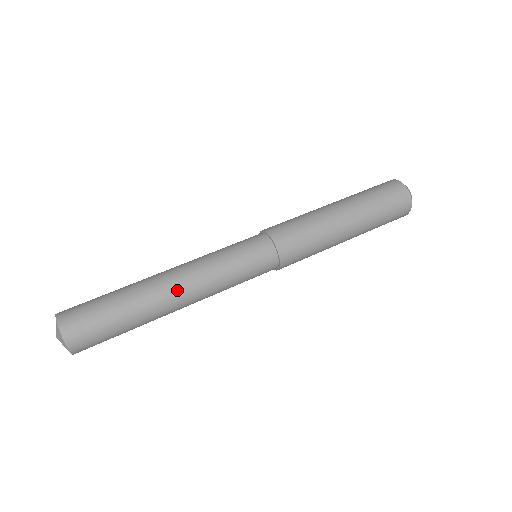
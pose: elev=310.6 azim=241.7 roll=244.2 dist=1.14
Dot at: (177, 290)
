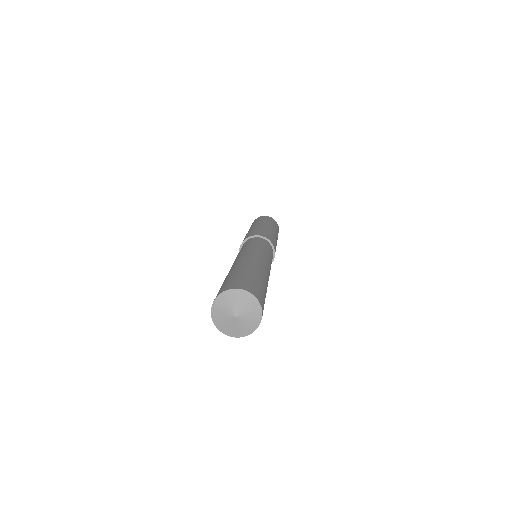
Dot at: (265, 265)
